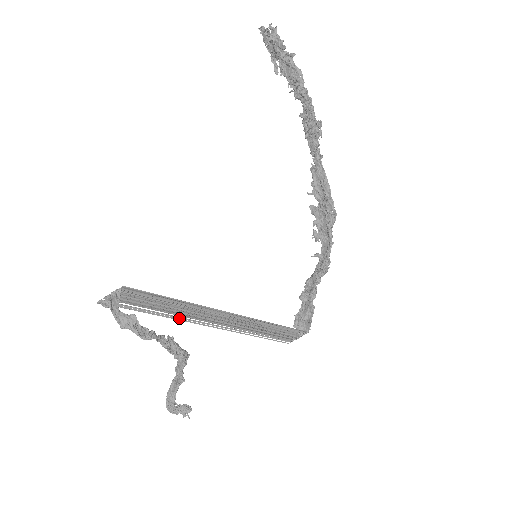
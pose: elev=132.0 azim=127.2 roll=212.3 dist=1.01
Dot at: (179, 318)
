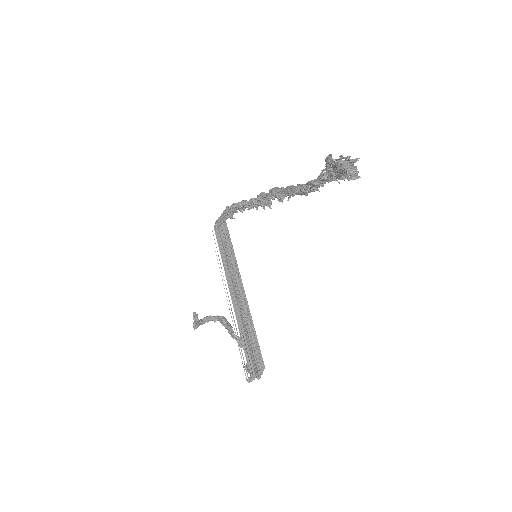
Dot at: occluded
